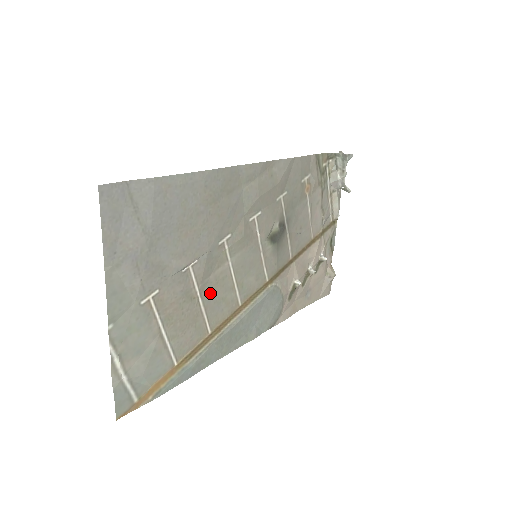
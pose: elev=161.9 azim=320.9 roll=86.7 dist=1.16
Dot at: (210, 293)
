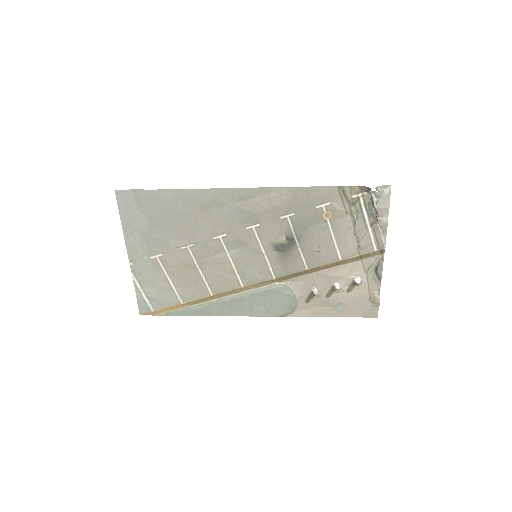
Dot at: (209, 269)
